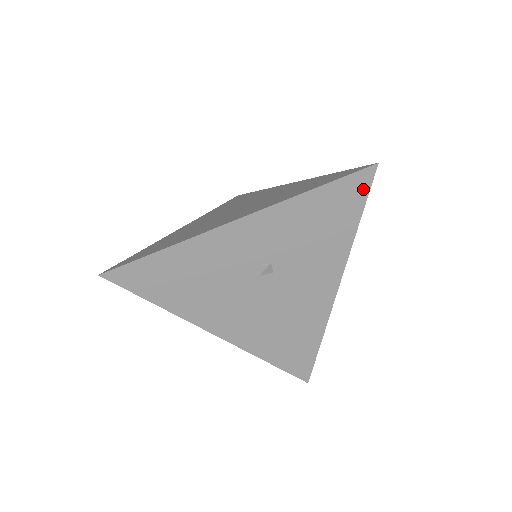
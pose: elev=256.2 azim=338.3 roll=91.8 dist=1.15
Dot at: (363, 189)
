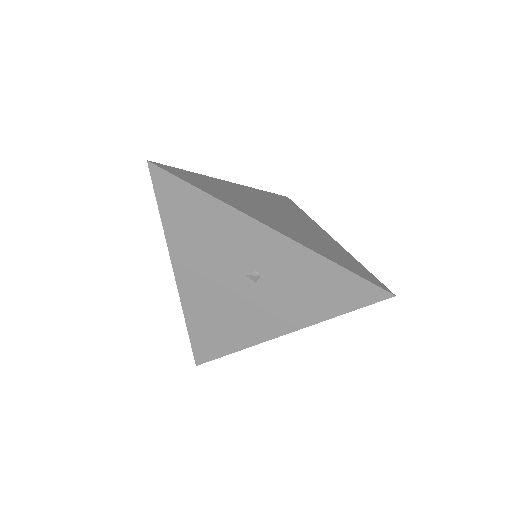
Dot at: (368, 299)
